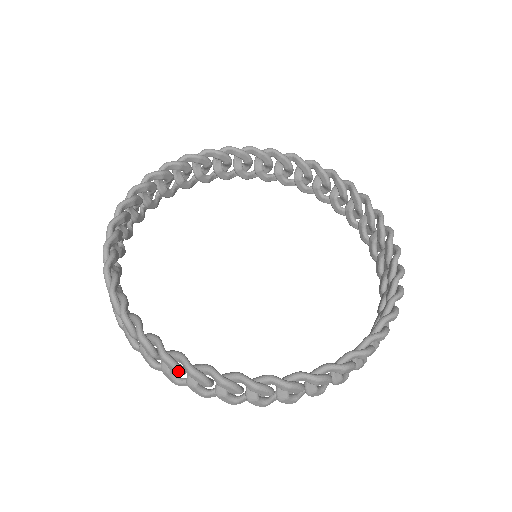
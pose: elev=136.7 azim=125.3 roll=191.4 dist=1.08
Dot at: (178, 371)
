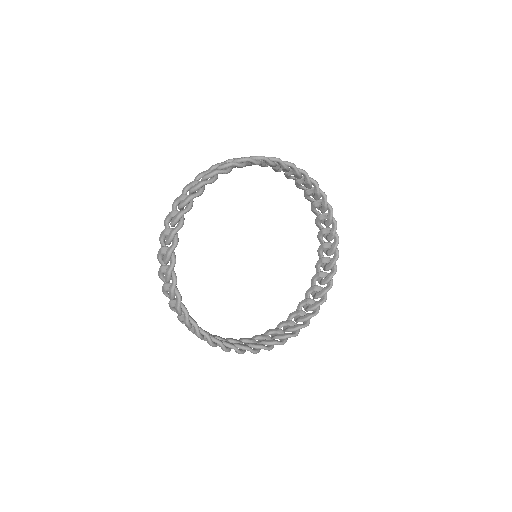
Dot at: occluded
